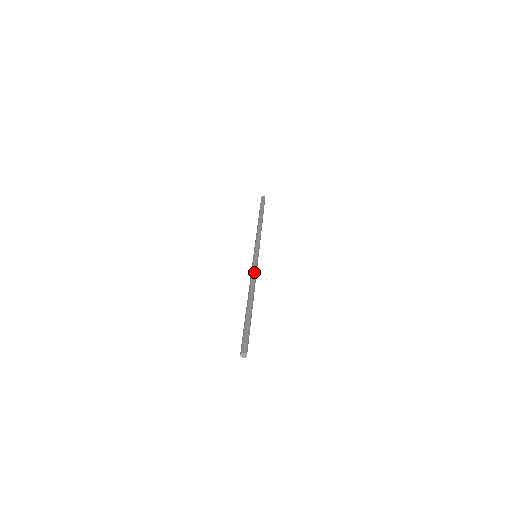
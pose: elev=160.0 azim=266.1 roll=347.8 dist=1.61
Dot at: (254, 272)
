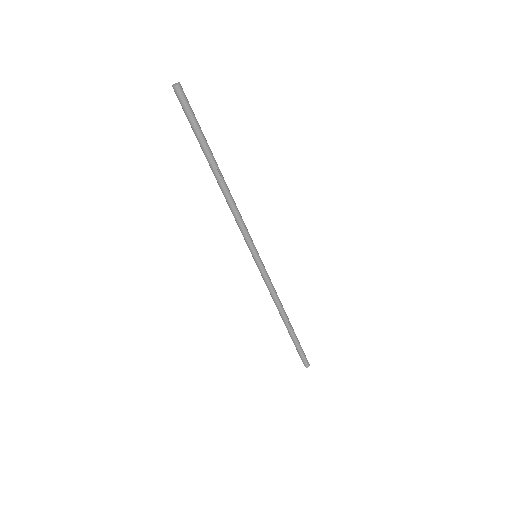
Dot at: (272, 288)
